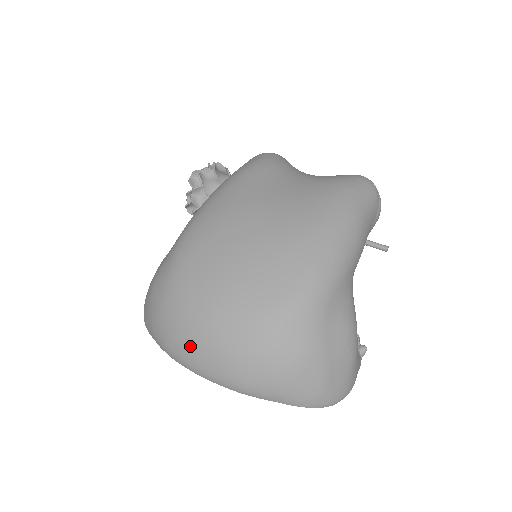
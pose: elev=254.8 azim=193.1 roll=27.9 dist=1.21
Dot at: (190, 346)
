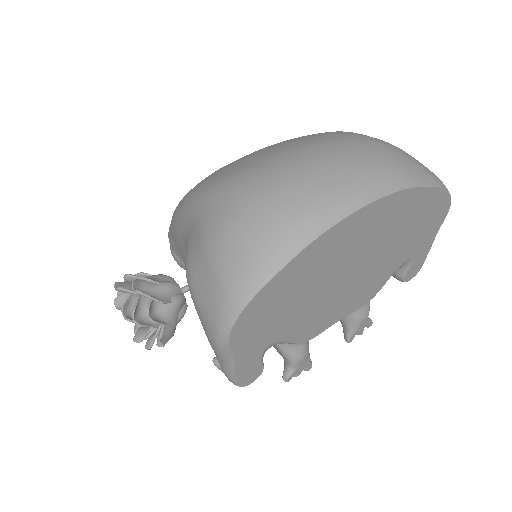
Dot at: (327, 177)
